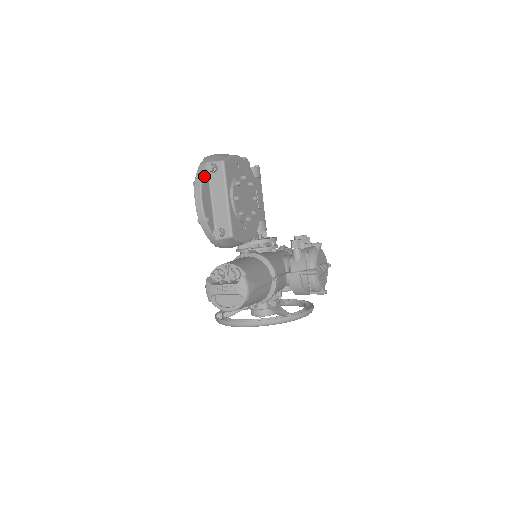
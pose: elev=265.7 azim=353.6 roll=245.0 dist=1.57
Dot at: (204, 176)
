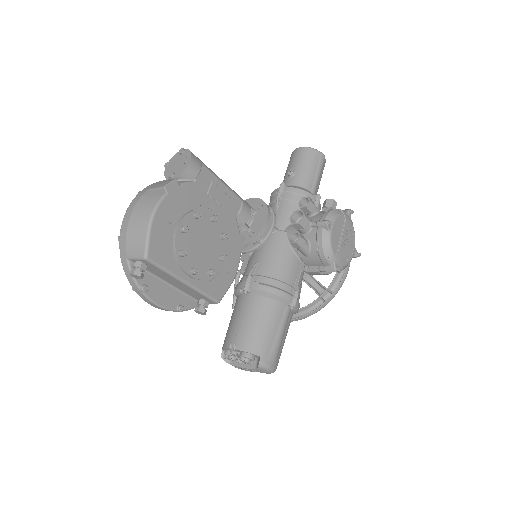
Dot at: (138, 279)
